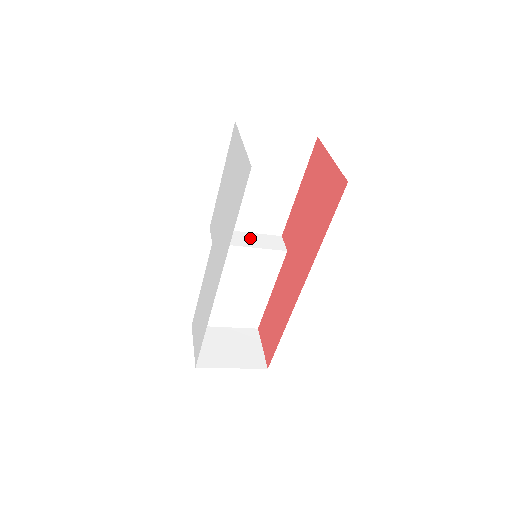
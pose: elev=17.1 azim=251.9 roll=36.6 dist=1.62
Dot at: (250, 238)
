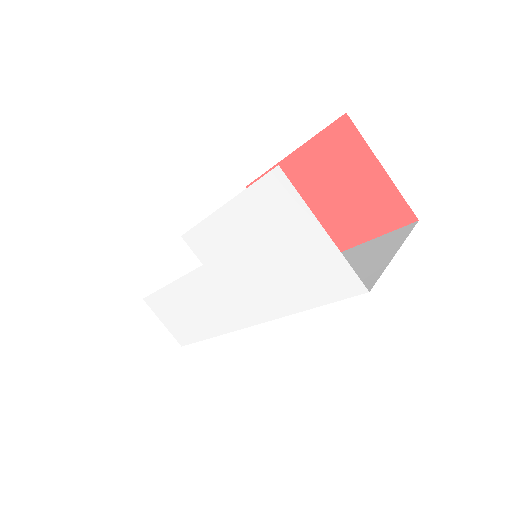
Dot at: occluded
